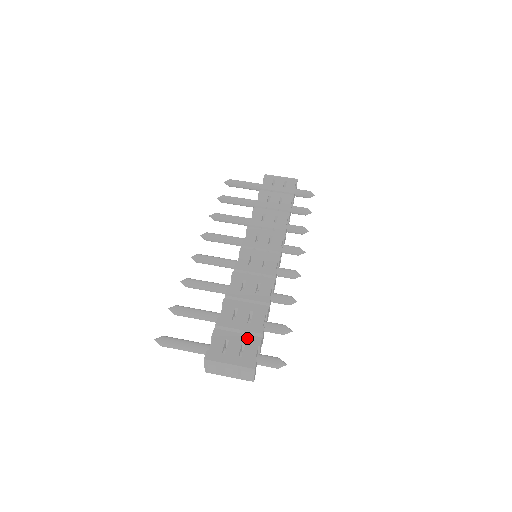
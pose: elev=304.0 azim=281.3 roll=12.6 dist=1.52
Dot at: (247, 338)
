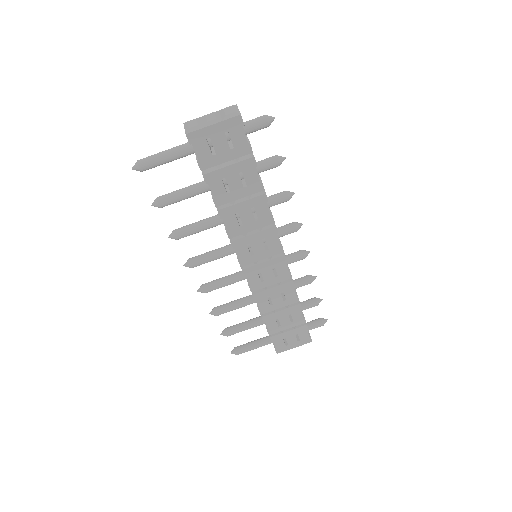
Dot at: (297, 331)
